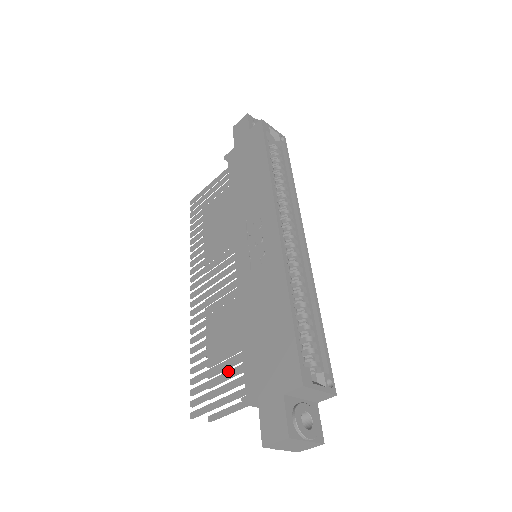
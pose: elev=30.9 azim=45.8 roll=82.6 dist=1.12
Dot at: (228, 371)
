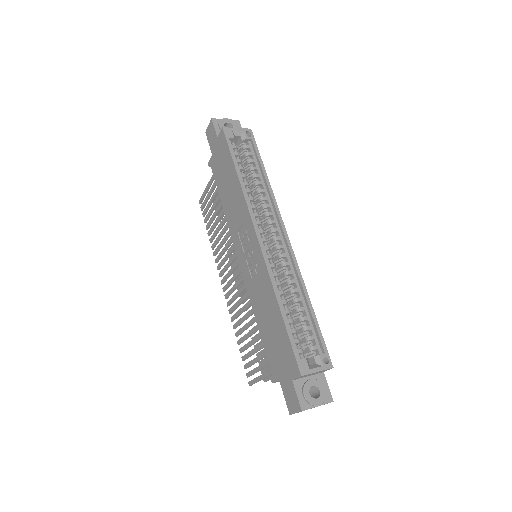
Dot at: (260, 355)
